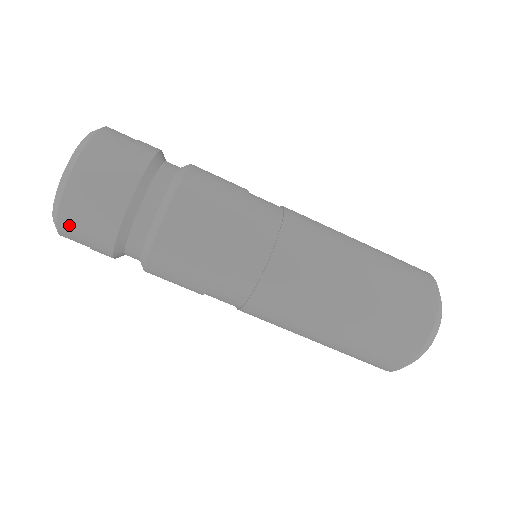
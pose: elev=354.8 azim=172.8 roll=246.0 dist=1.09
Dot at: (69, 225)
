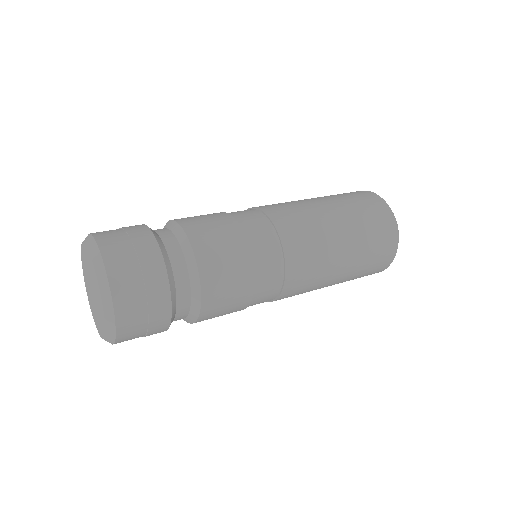
Dot at: (127, 337)
